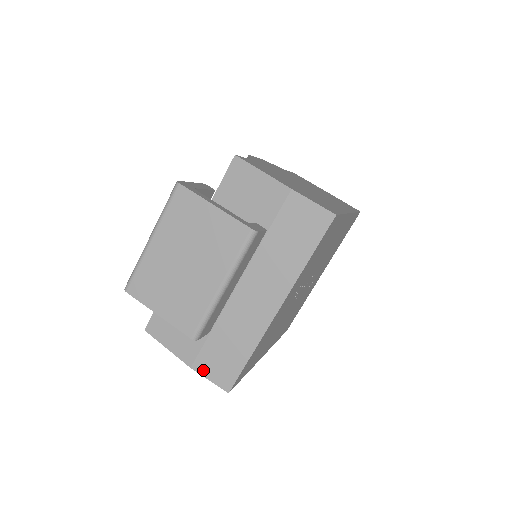
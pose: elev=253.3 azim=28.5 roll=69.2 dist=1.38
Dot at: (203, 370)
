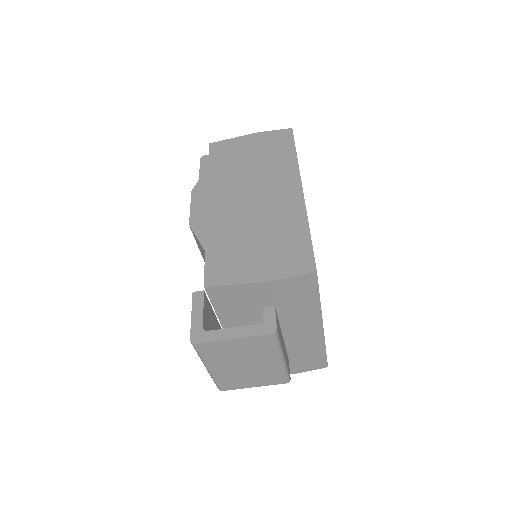
Dot at: (302, 370)
